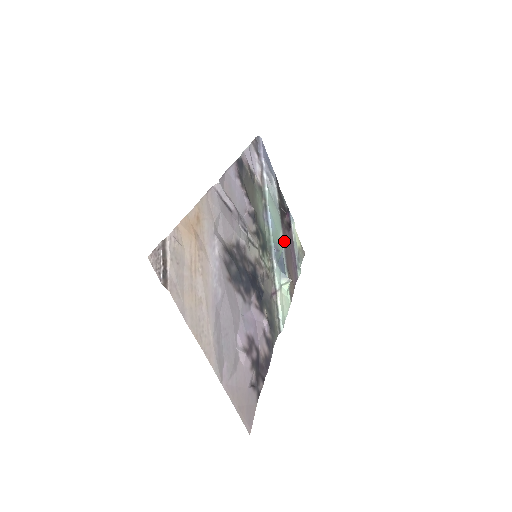
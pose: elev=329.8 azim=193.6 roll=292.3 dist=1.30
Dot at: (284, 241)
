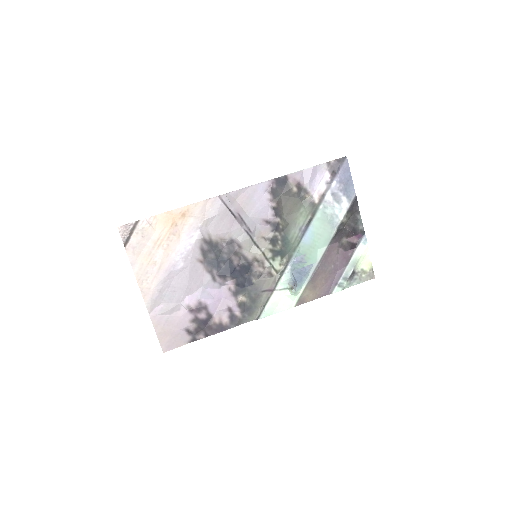
Dot at: (324, 257)
